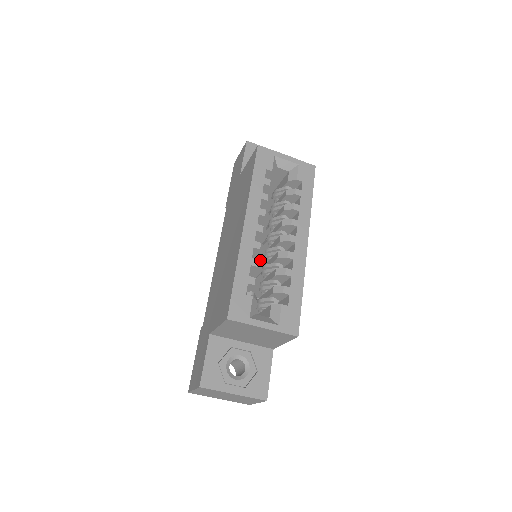
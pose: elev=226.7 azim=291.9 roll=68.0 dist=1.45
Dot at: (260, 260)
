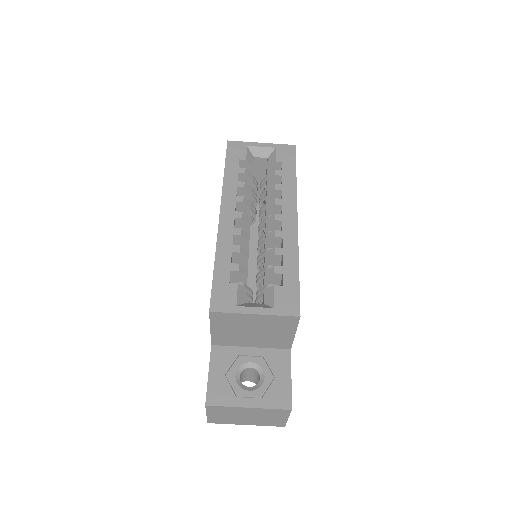
Dot at: occluded
